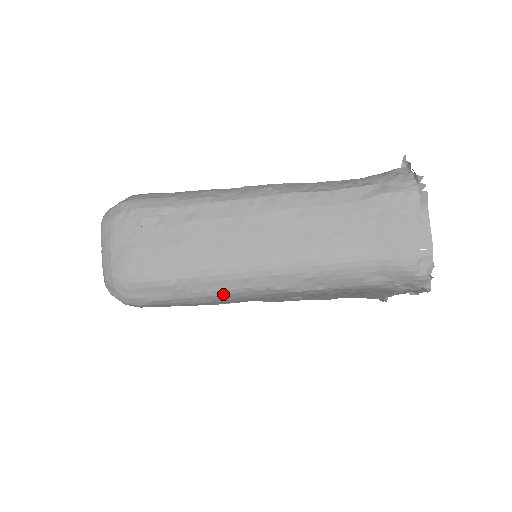
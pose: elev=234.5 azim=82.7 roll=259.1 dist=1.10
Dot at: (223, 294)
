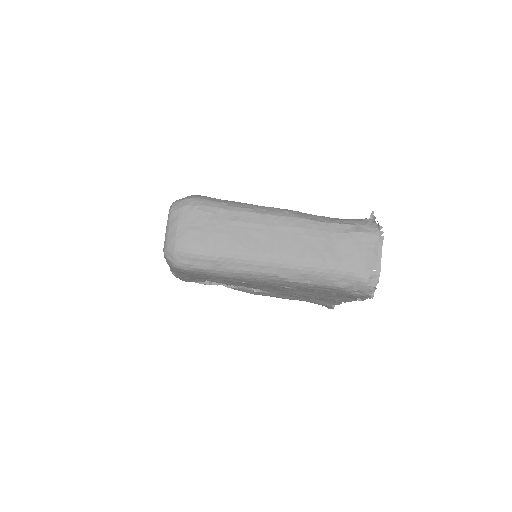
Dot at: (245, 273)
